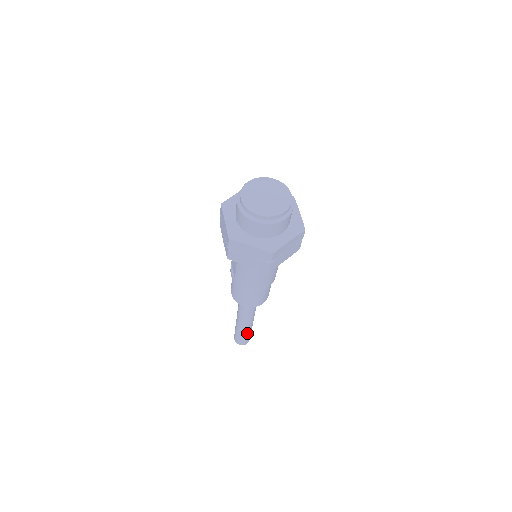
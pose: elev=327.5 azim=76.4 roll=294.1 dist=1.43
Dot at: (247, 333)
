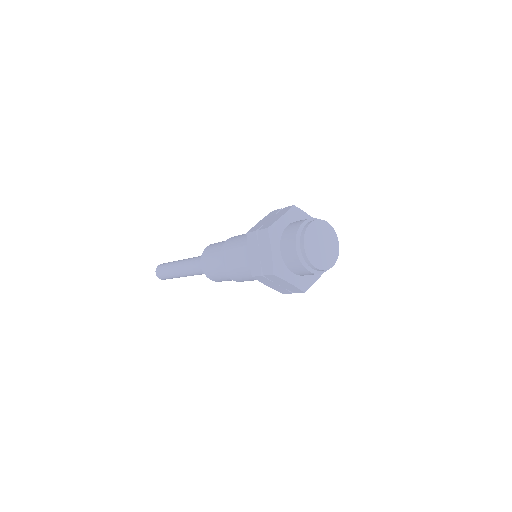
Dot at: occluded
